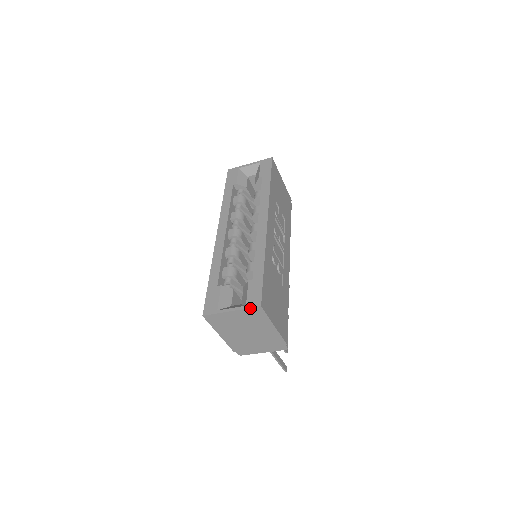
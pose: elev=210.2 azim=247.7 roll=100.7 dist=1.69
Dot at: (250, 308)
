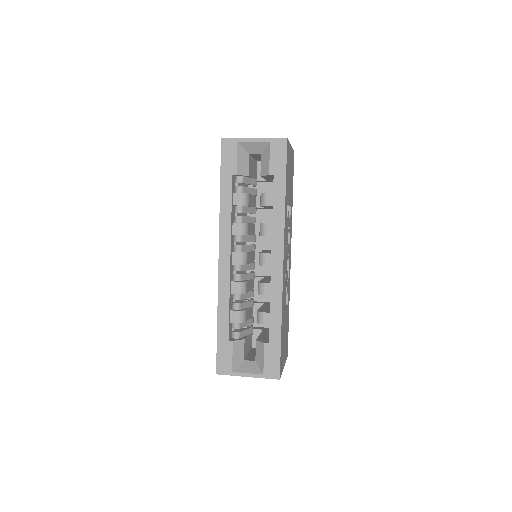
Dot at: (268, 378)
